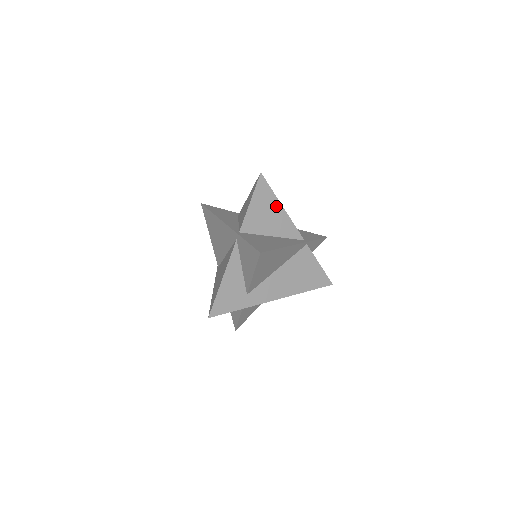
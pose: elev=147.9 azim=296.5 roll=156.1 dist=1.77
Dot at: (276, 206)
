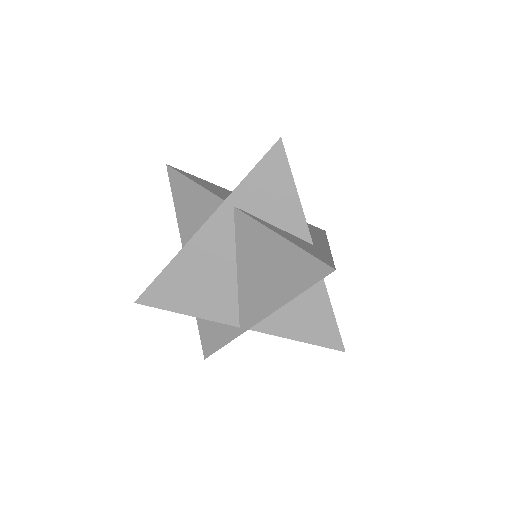
Dot at: (213, 185)
